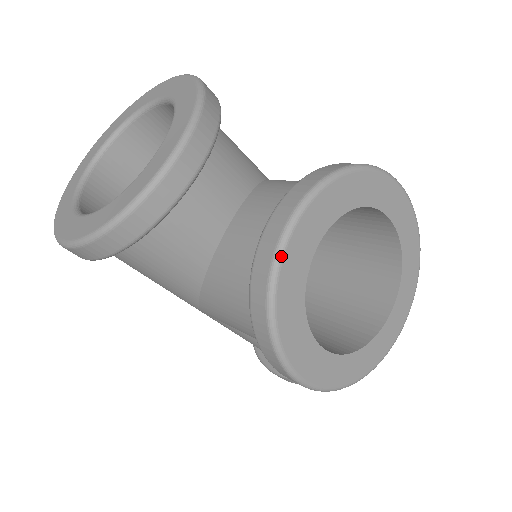
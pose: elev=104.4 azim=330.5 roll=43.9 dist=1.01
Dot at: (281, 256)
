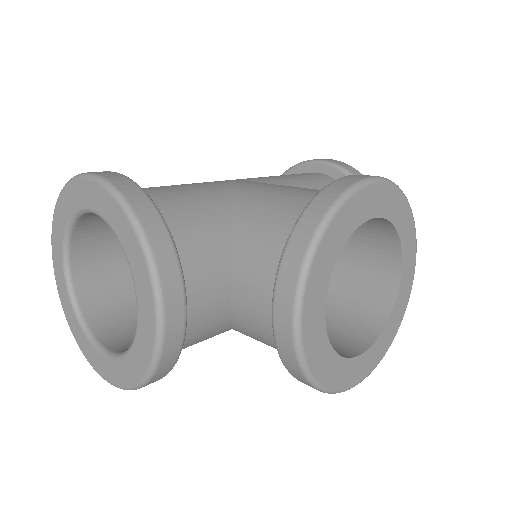
Dot at: (302, 352)
